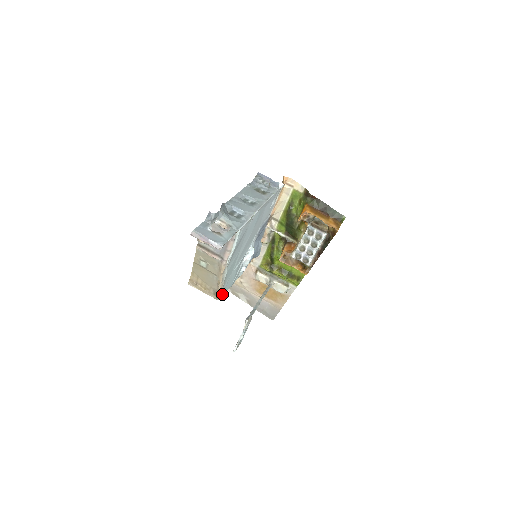
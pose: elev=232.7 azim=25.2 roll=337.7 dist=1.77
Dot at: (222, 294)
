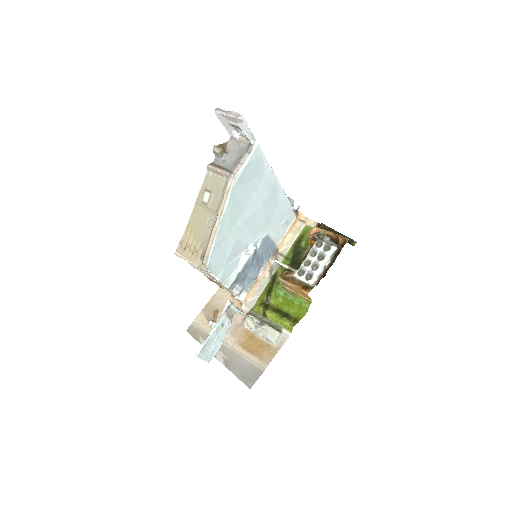
Dot at: (212, 251)
